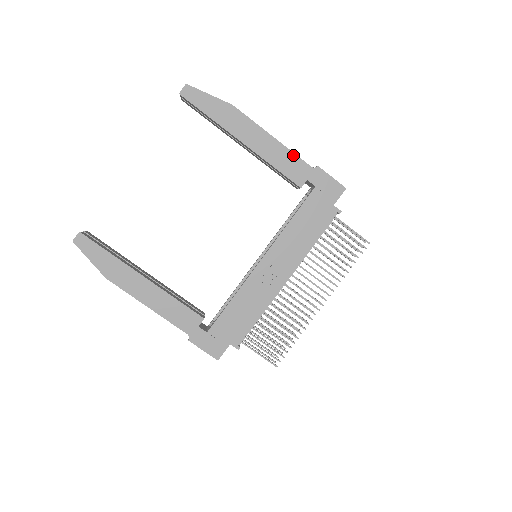
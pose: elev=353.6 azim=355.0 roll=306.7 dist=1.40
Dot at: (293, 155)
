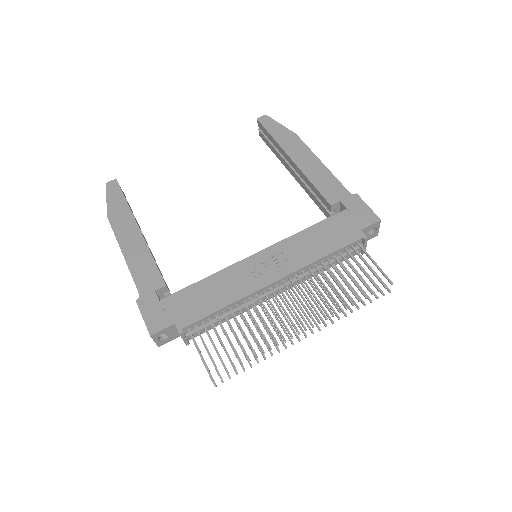
Dot at: (335, 179)
